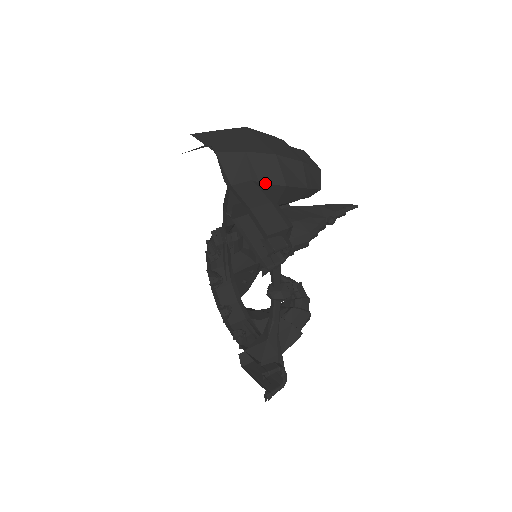
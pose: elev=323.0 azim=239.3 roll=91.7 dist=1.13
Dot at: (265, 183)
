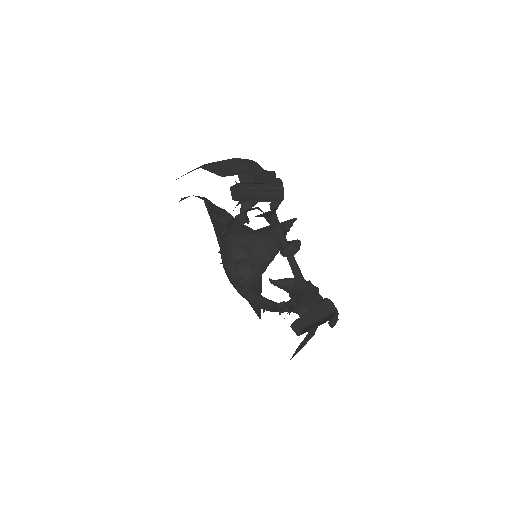
Dot at: occluded
